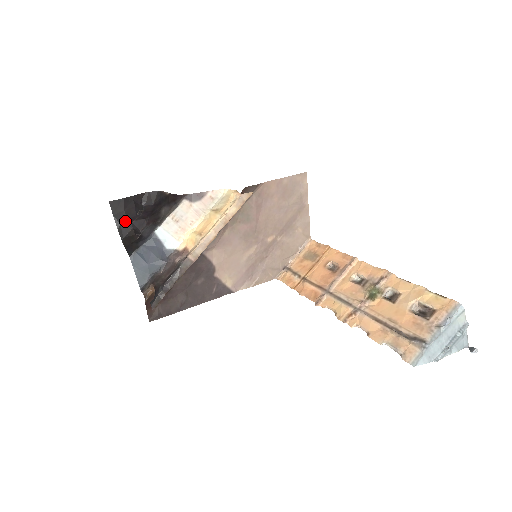
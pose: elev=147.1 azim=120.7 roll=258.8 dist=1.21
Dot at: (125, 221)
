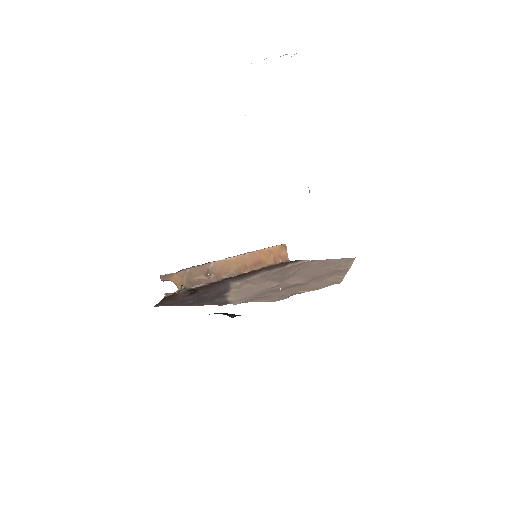
Dot at: occluded
